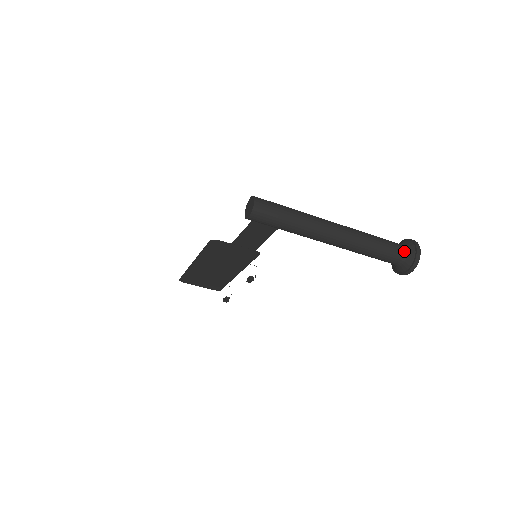
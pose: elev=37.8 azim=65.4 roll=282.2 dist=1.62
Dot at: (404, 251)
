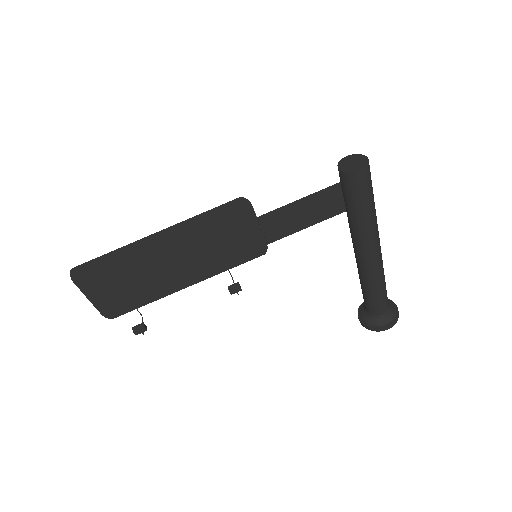
Dot at: (388, 303)
